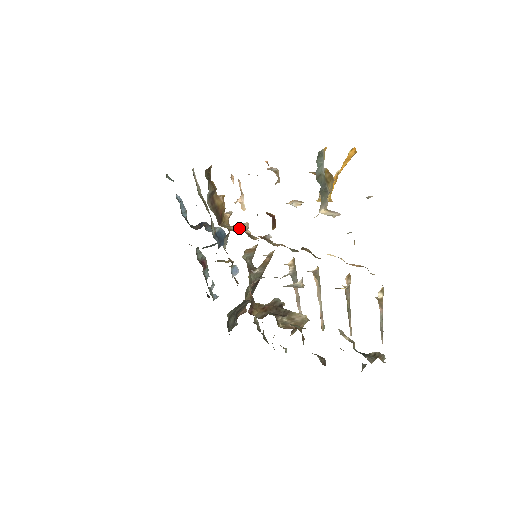
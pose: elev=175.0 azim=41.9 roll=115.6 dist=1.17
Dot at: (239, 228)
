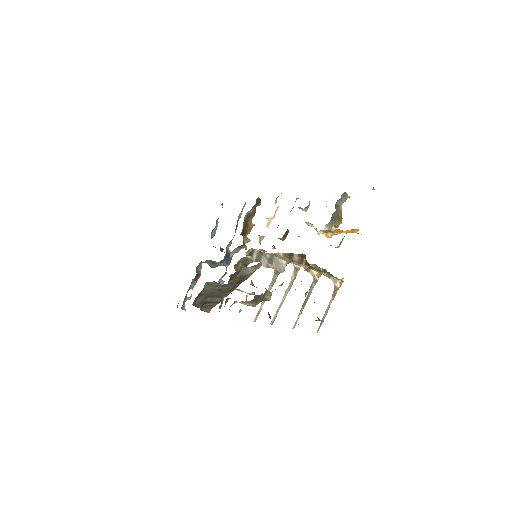
Dot at: occluded
